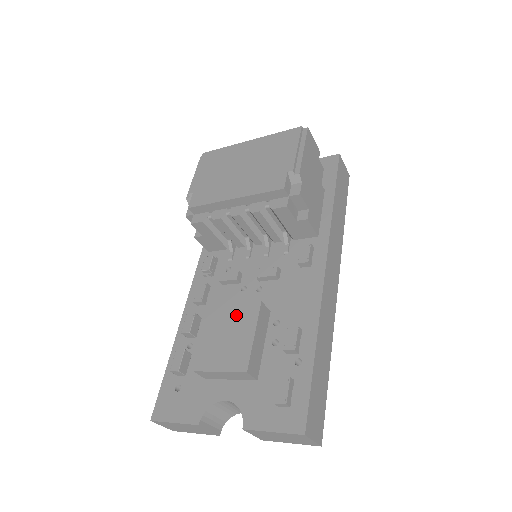
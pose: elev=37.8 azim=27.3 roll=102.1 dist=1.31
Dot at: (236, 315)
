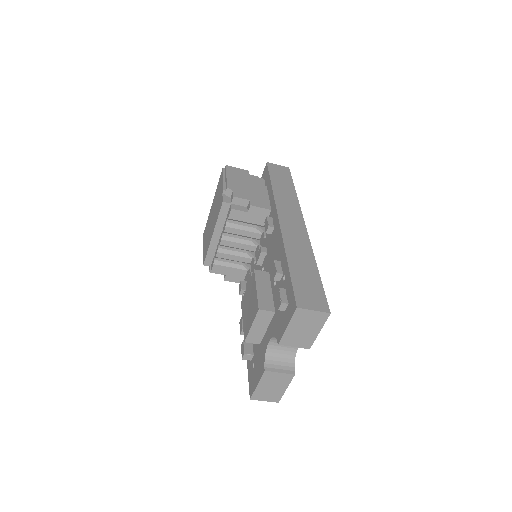
Dot at: (249, 291)
